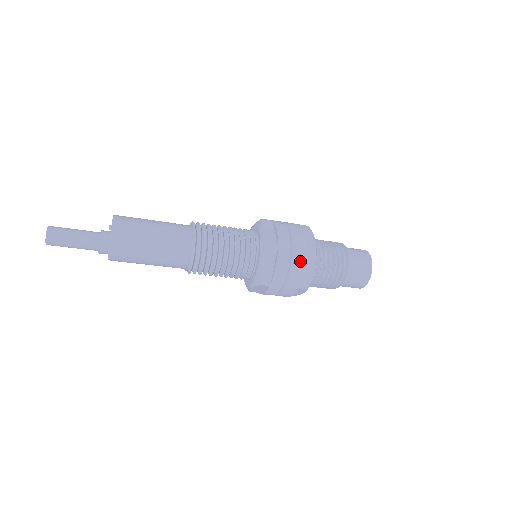
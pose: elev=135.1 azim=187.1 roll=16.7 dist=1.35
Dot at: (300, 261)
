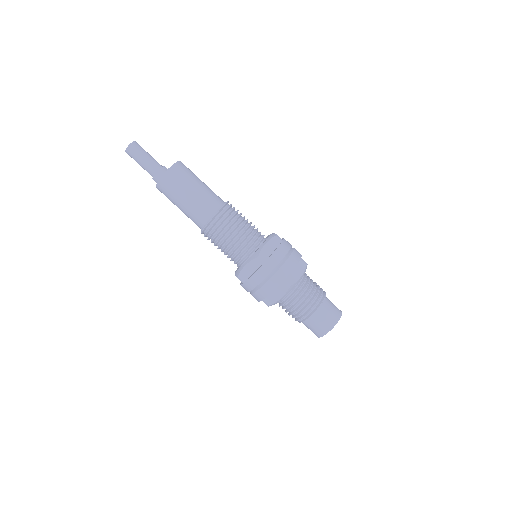
Dot at: (273, 284)
